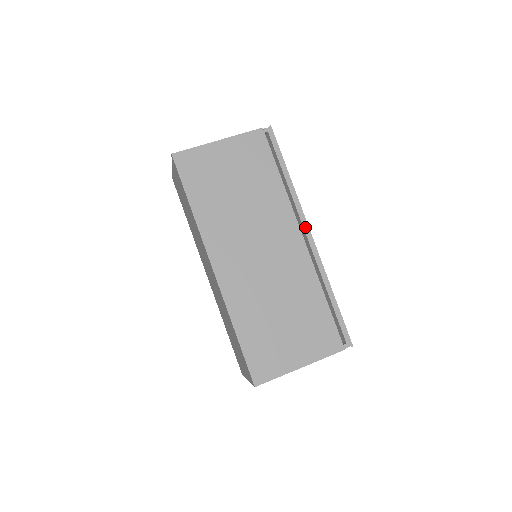
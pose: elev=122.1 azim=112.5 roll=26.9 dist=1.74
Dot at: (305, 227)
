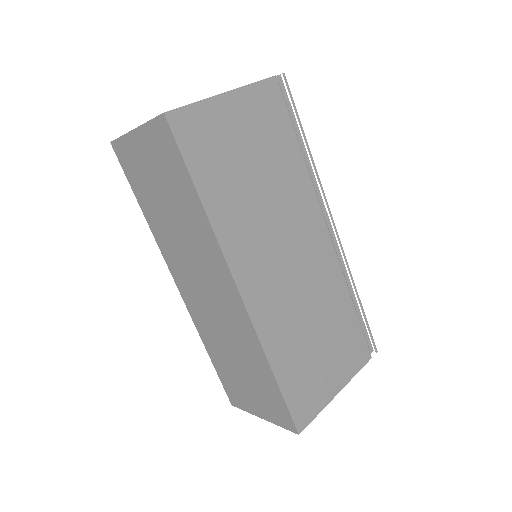
Dot at: (326, 216)
